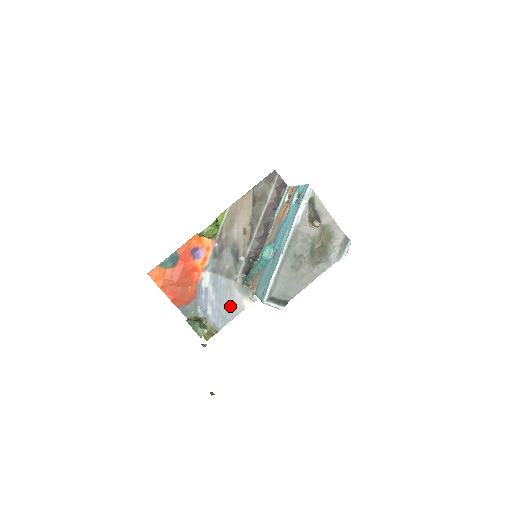
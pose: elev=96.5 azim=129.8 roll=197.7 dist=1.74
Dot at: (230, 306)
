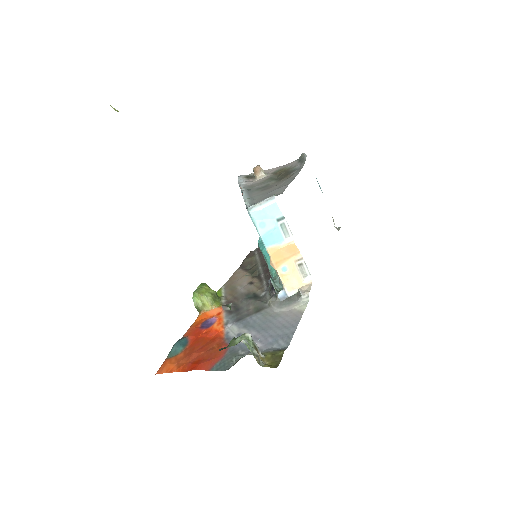
Dot at: (282, 323)
